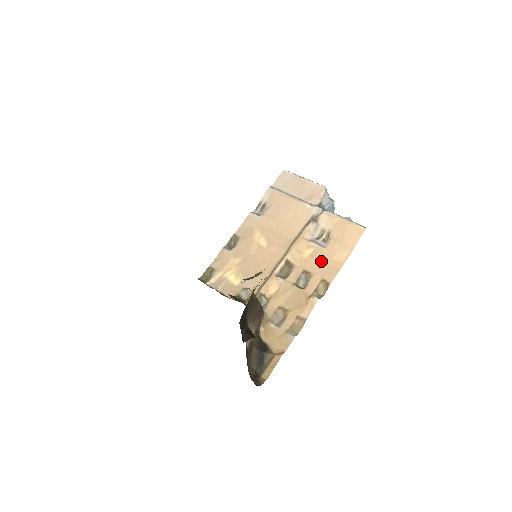
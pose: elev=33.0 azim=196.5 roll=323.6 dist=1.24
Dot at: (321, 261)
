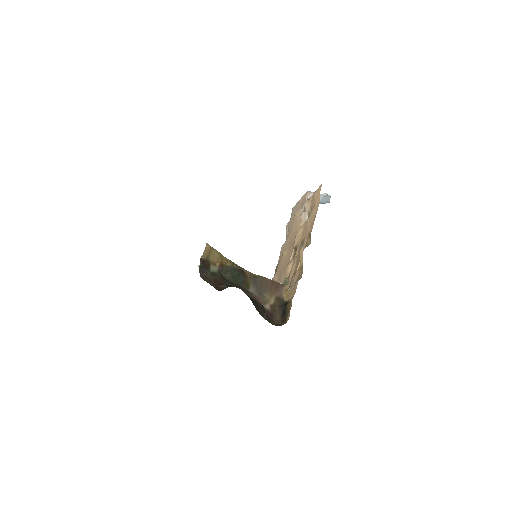
Dot at: (307, 227)
